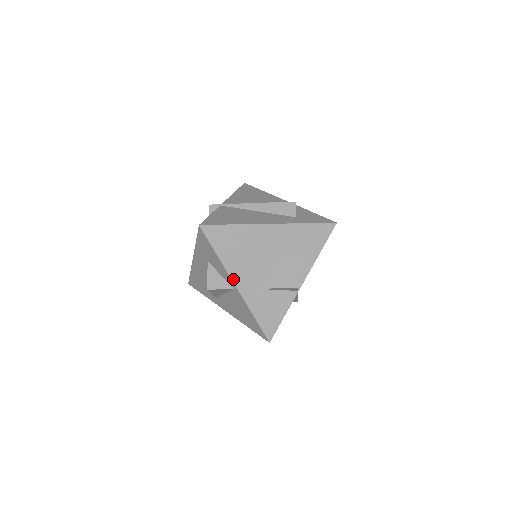
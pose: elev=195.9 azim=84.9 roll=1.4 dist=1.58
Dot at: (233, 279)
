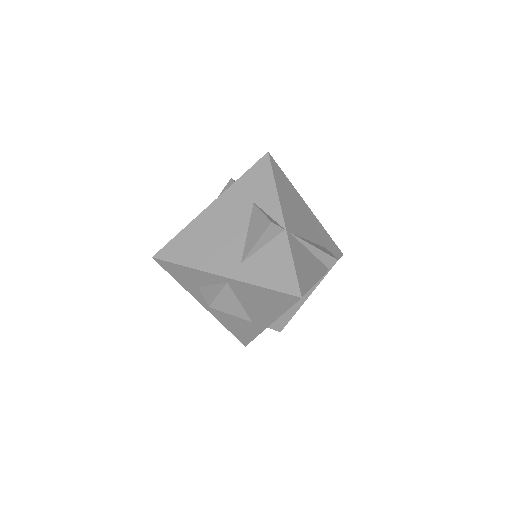
Dot at: (214, 273)
